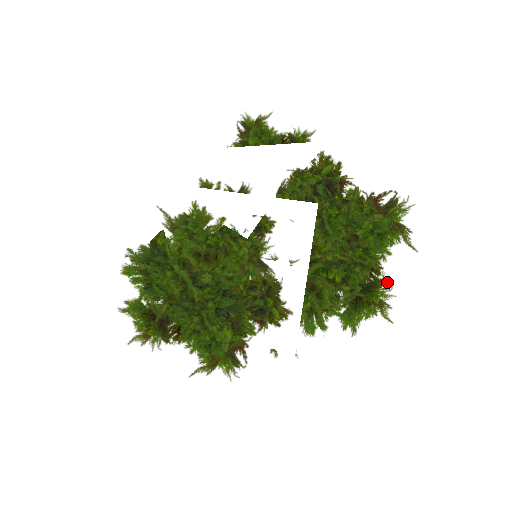
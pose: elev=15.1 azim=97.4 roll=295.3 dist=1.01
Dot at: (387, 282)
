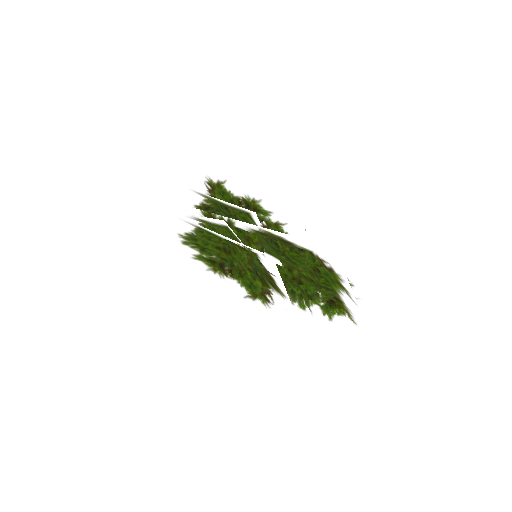
Dot at: (346, 305)
